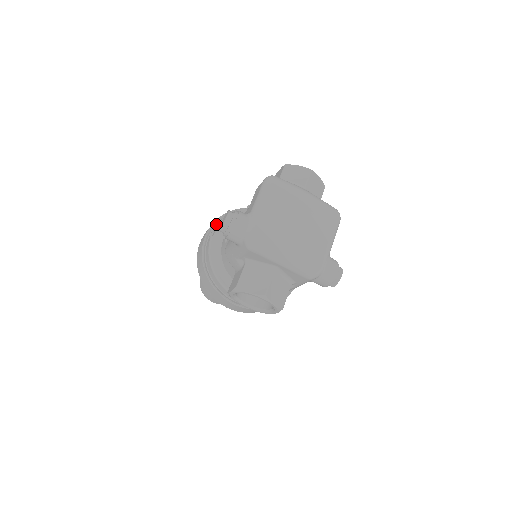
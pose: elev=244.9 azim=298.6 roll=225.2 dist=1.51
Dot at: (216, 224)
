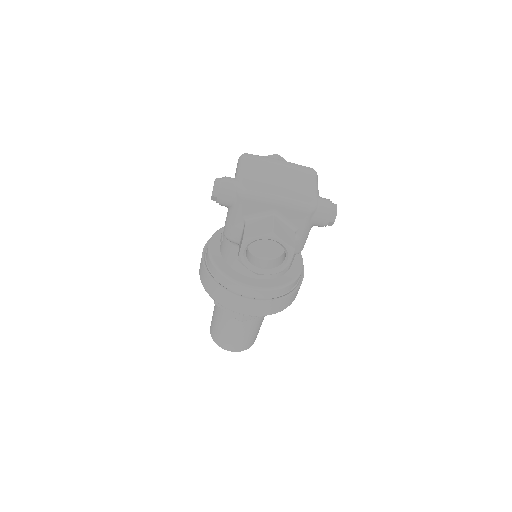
Dot at: occluded
